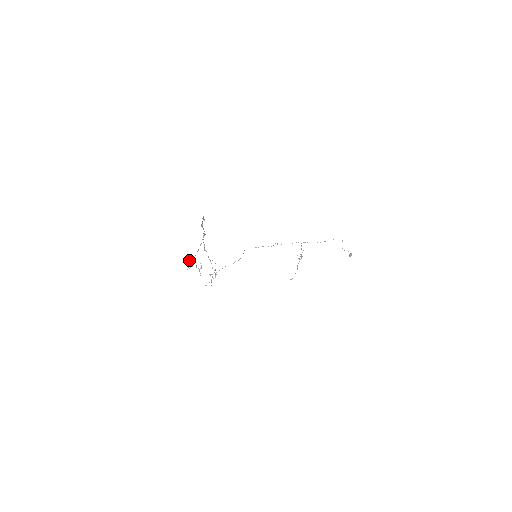
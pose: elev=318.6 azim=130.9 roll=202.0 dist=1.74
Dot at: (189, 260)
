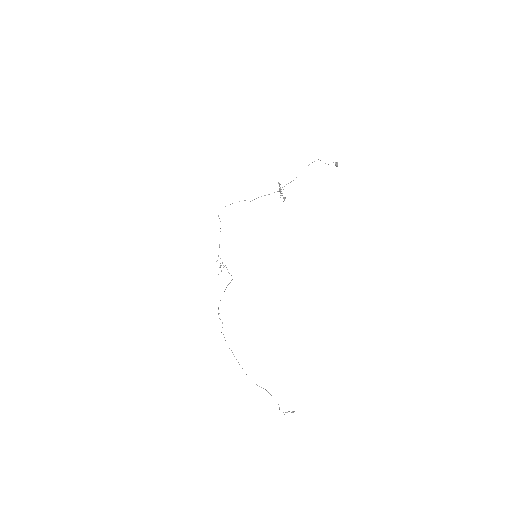
Dot at: occluded
